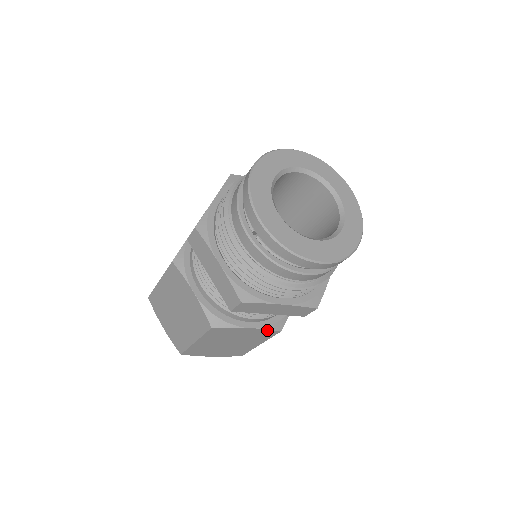
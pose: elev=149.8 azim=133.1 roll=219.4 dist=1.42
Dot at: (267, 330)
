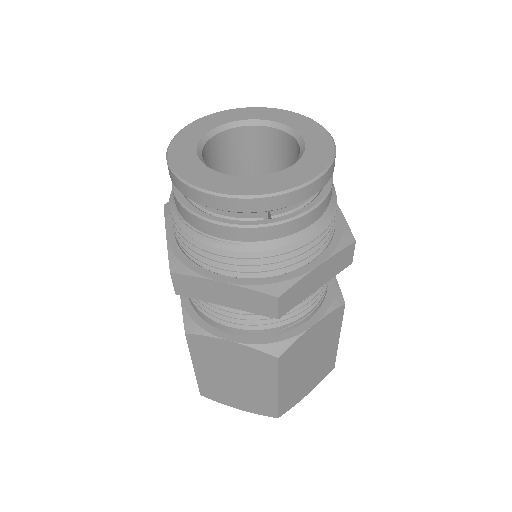
Dot at: (257, 351)
